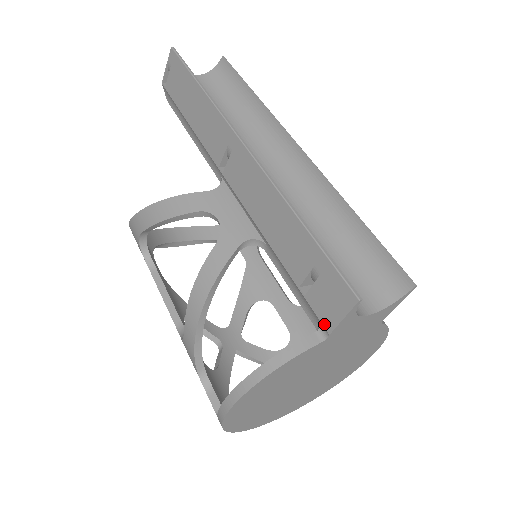
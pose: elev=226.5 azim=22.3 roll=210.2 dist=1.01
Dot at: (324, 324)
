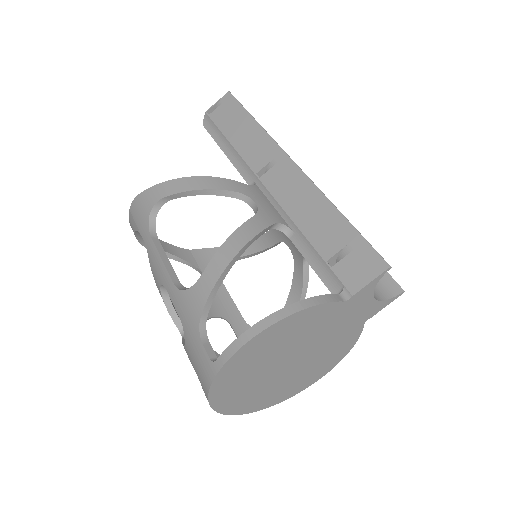
Dot at: (349, 288)
